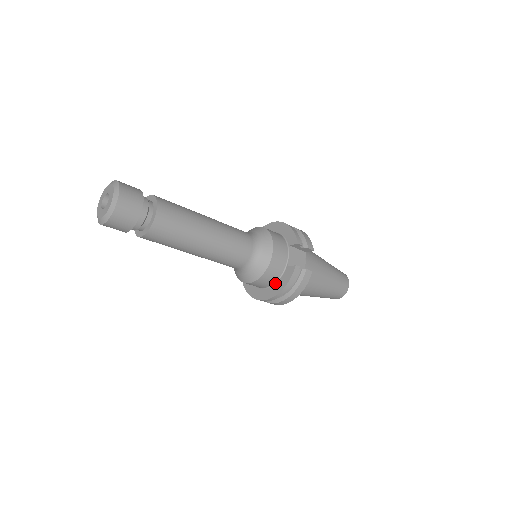
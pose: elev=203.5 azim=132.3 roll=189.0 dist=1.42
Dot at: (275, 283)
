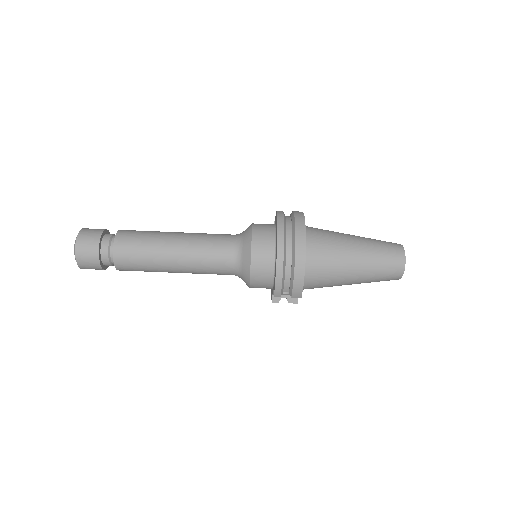
Dot at: (276, 231)
